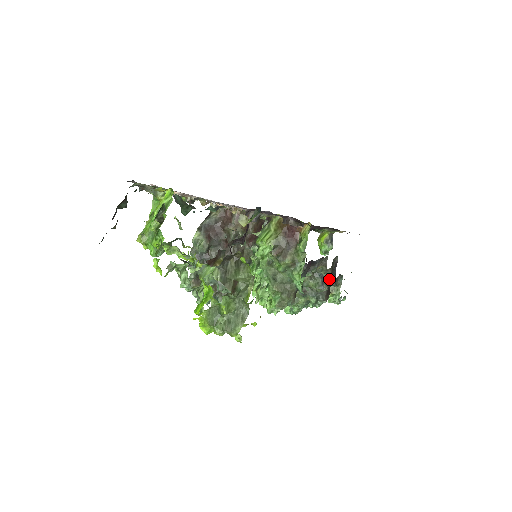
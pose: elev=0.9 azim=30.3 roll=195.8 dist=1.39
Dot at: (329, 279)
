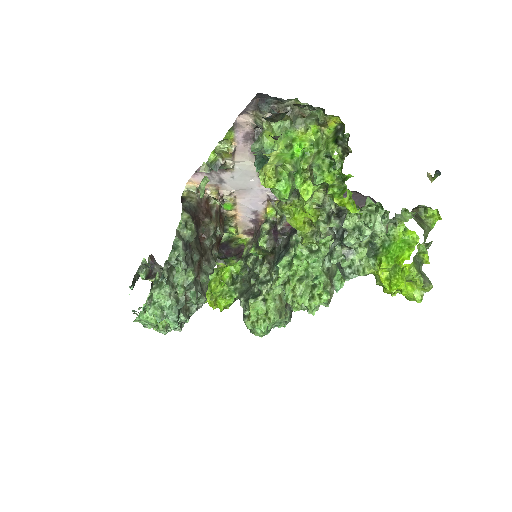
Dot at: occluded
